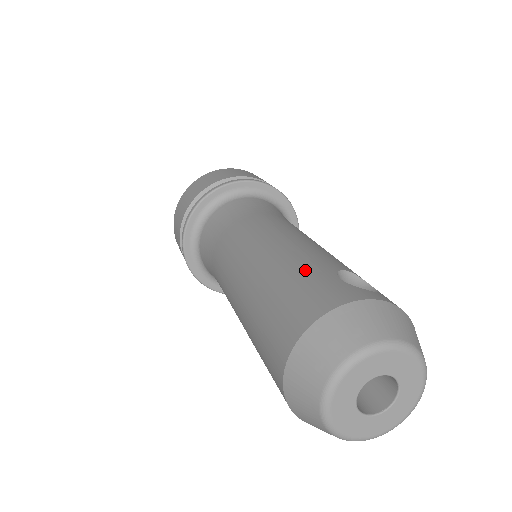
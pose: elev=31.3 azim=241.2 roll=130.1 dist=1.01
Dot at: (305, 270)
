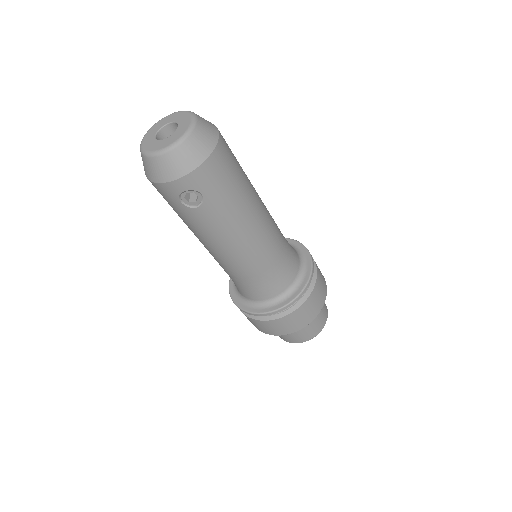
Dot at: occluded
